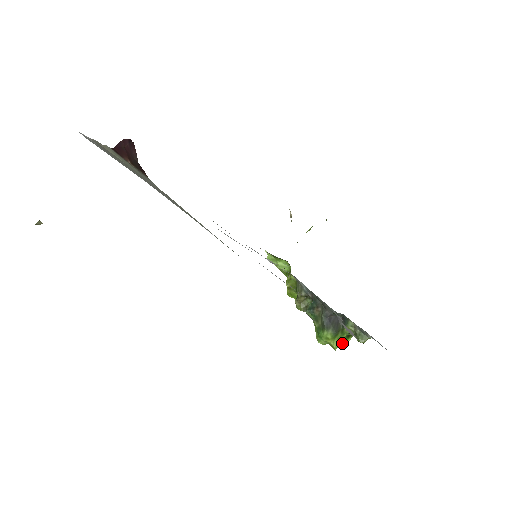
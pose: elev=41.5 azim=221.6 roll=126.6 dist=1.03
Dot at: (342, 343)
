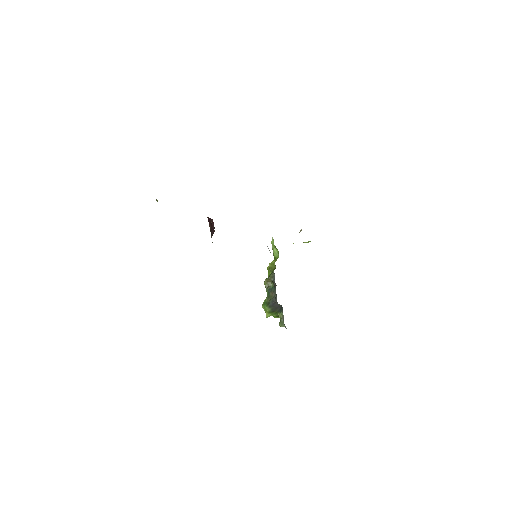
Dot at: (273, 316)
